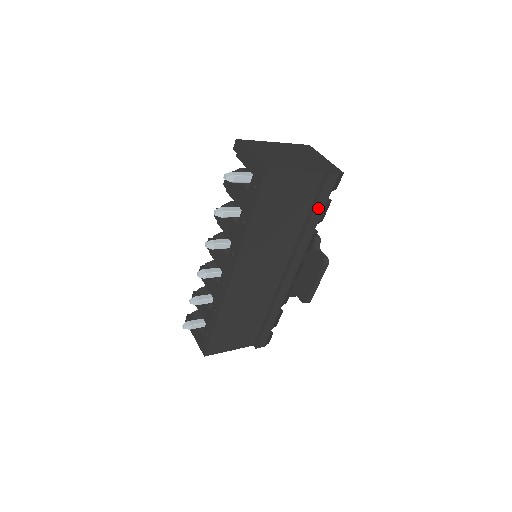
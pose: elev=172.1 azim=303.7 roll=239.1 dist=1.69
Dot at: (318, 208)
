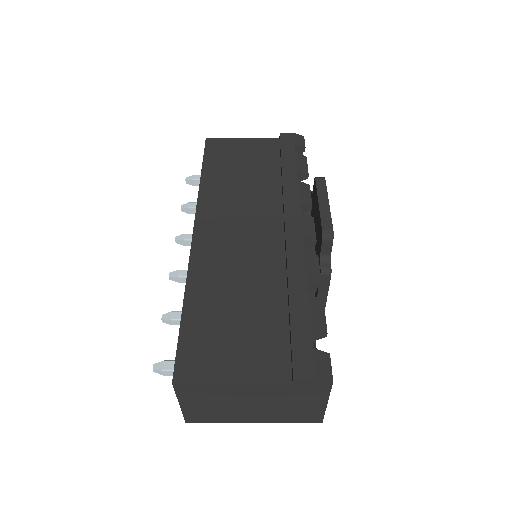
Dot at: (287, 158)
